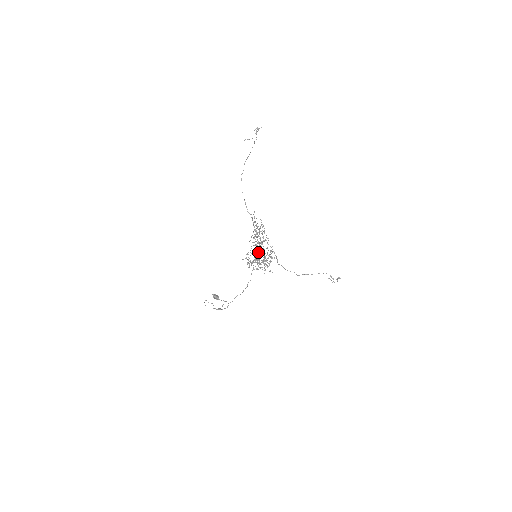
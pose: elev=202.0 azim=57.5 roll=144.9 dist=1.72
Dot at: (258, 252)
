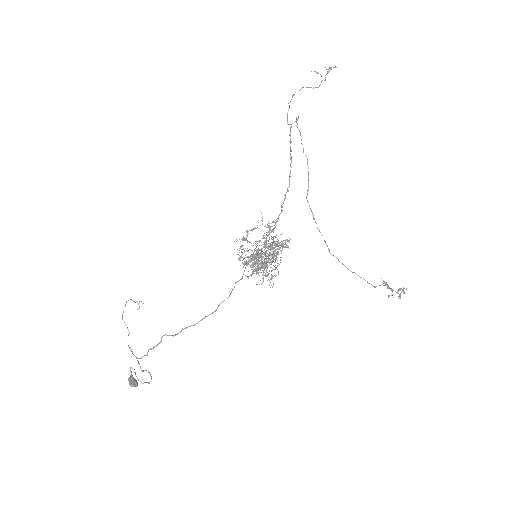
Dot at: (263, 247)
